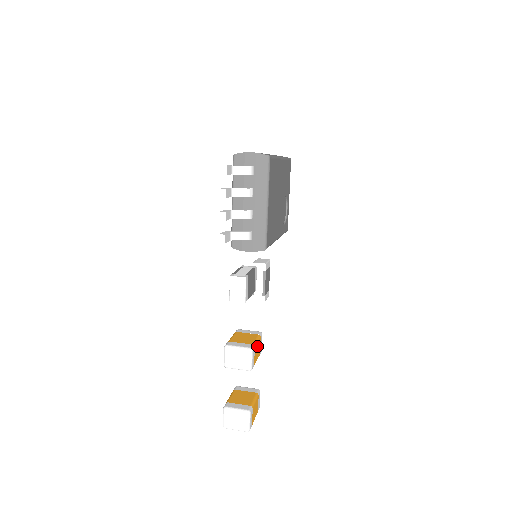
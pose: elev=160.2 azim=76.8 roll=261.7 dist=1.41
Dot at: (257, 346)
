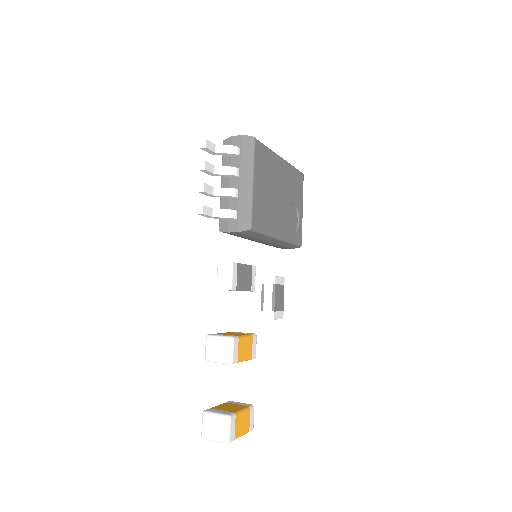
Dot at: (245, 342)
